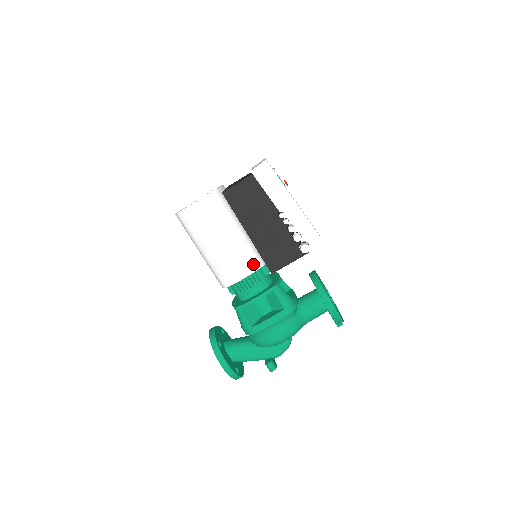
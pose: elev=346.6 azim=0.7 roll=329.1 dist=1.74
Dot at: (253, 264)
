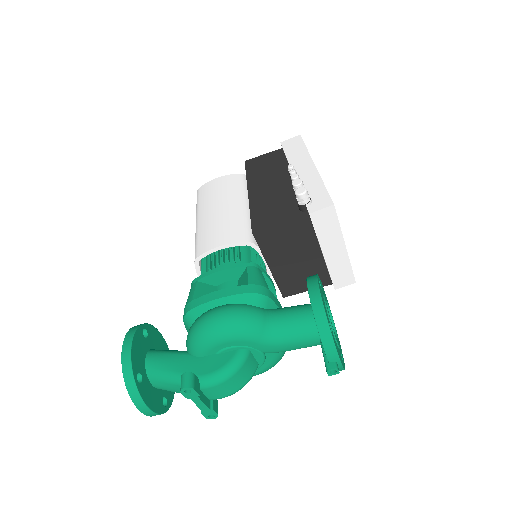
Dot at: (241, 235)
